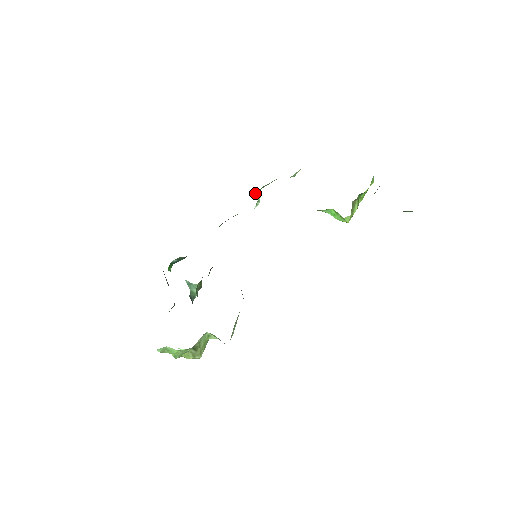
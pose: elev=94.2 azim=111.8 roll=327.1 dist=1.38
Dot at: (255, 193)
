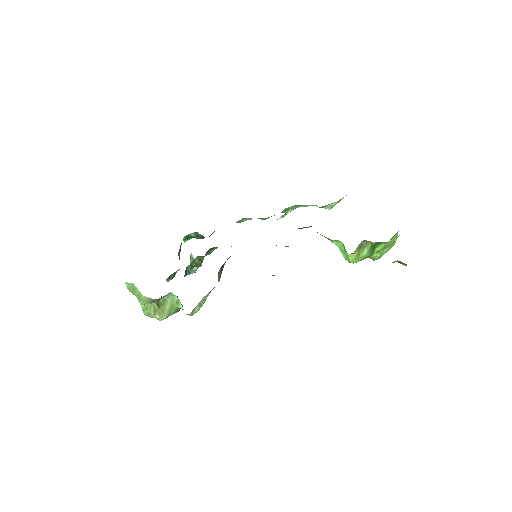
Dot at: occluded
